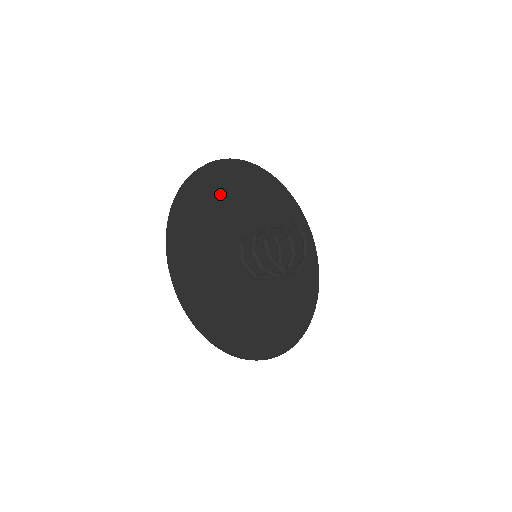
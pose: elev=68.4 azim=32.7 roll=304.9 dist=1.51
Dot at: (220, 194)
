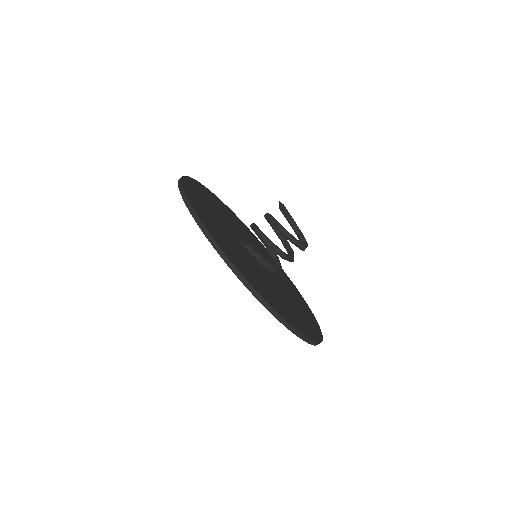
Dot at: (205, 207)
